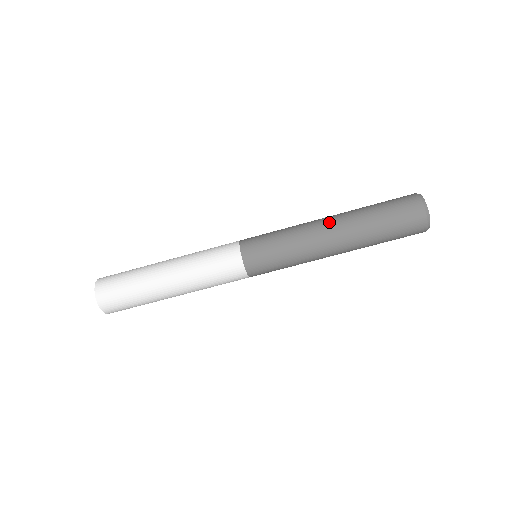
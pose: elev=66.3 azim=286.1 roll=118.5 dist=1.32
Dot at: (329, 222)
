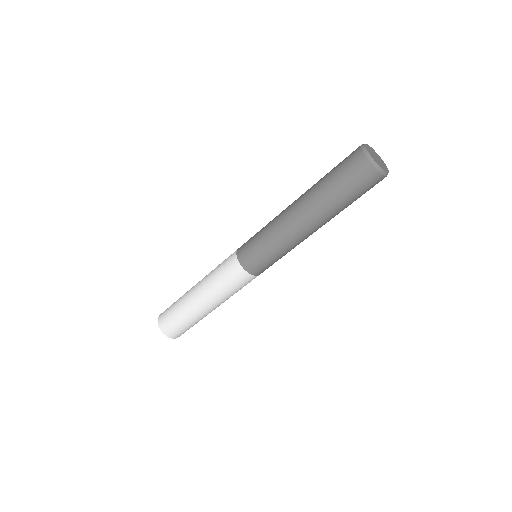
Dot at: (295, 209)
